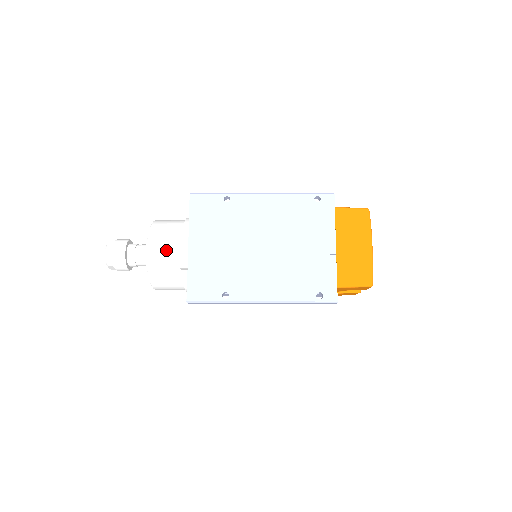
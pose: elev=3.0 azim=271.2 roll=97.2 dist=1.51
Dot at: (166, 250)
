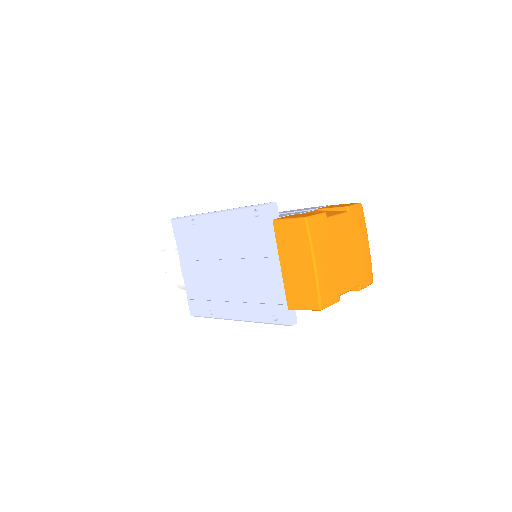
Dot at: (175, 268)
